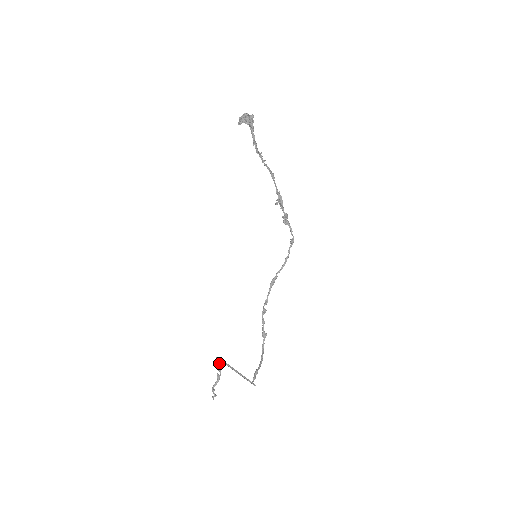
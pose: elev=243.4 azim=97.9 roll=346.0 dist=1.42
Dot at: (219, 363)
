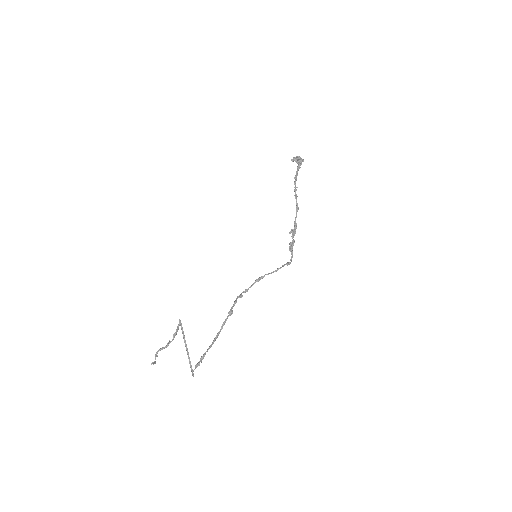
Dot at: (178, 327)
